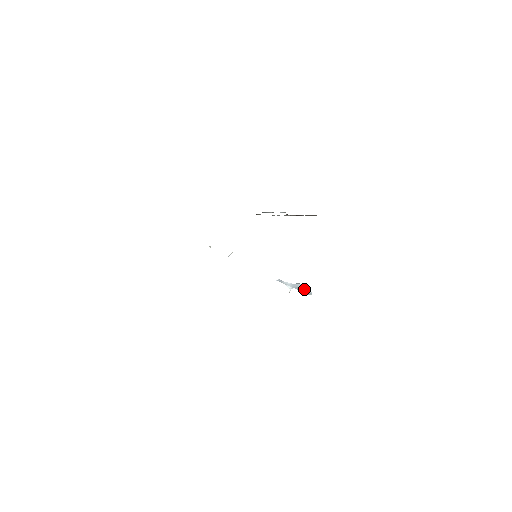
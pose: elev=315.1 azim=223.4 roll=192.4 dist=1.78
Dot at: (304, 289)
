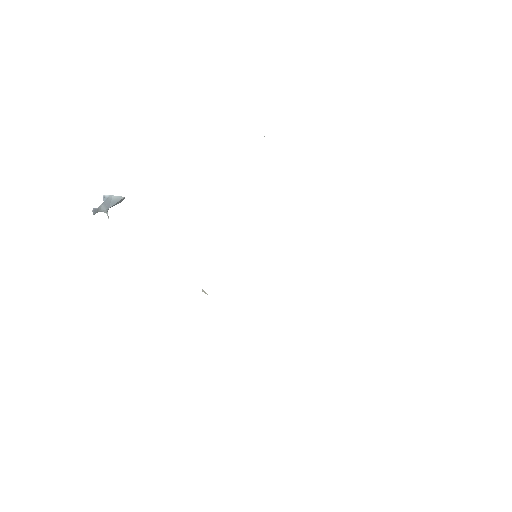
Dot at: (119, 201)
